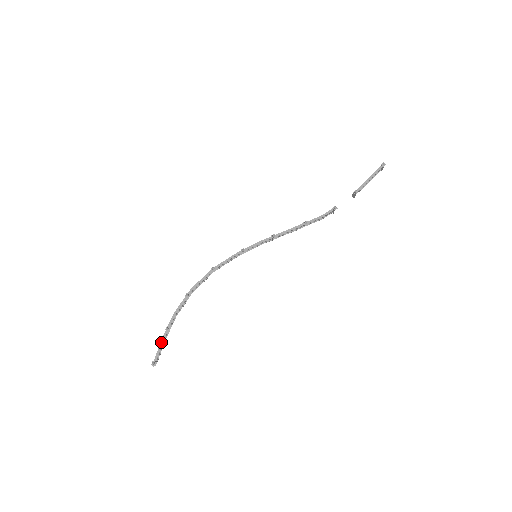
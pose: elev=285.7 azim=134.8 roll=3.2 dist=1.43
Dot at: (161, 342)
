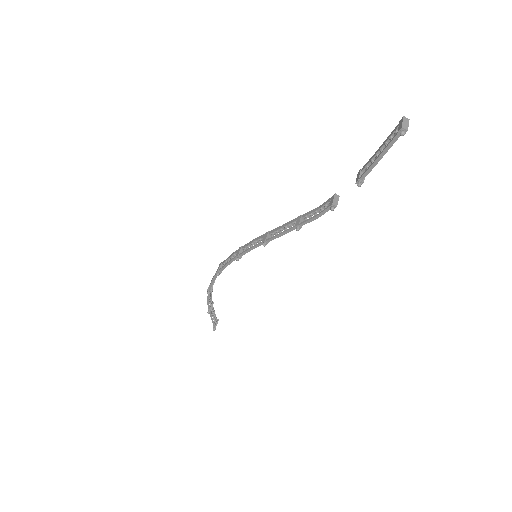
Dot at: (211, 317)
